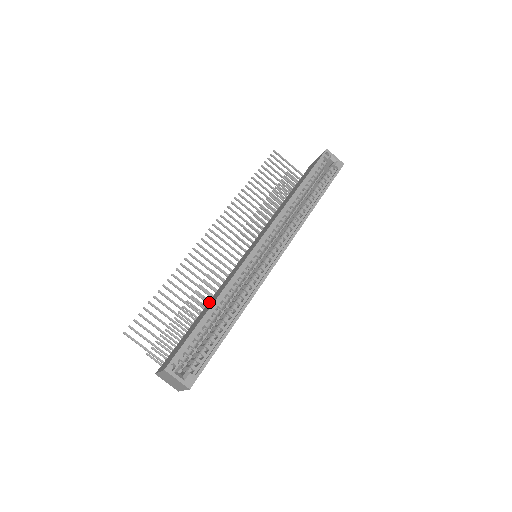
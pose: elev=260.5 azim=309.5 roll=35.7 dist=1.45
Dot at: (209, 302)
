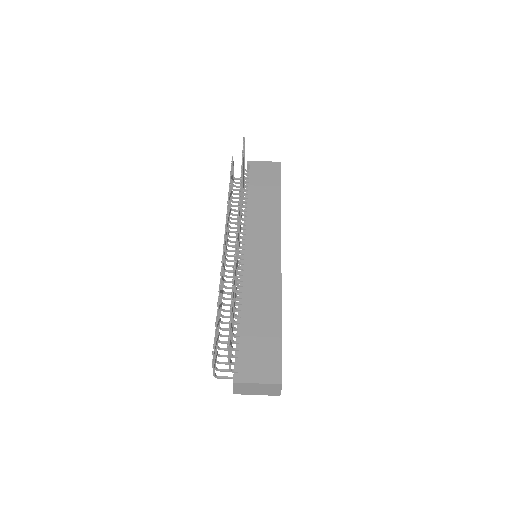
Dot at: (250, 304)
